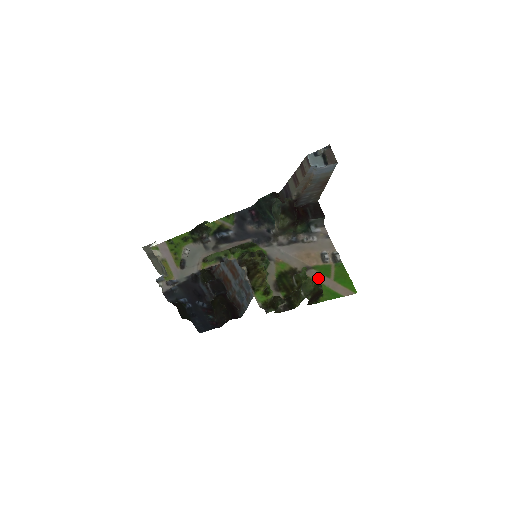
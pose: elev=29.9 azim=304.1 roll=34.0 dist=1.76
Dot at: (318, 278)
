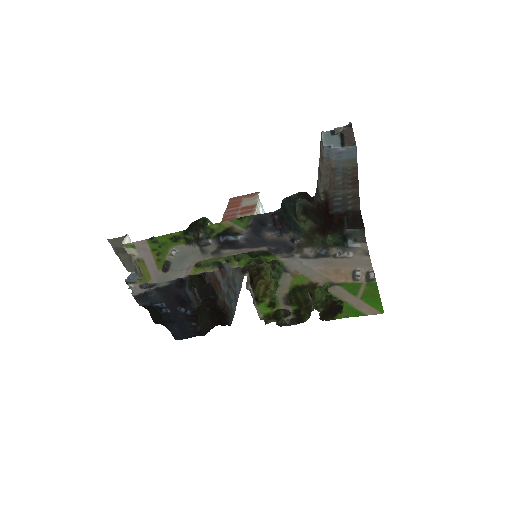
Dot at: (342, 295)
